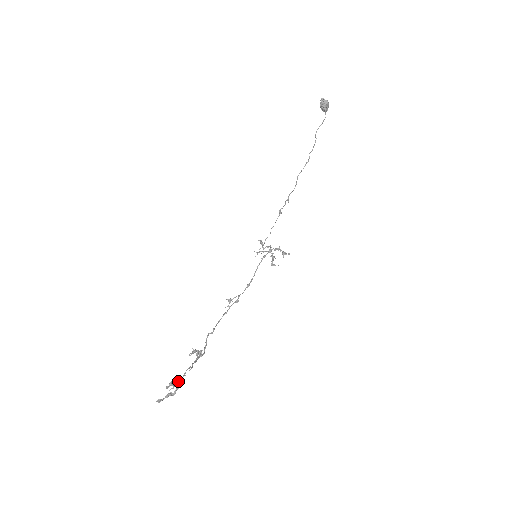
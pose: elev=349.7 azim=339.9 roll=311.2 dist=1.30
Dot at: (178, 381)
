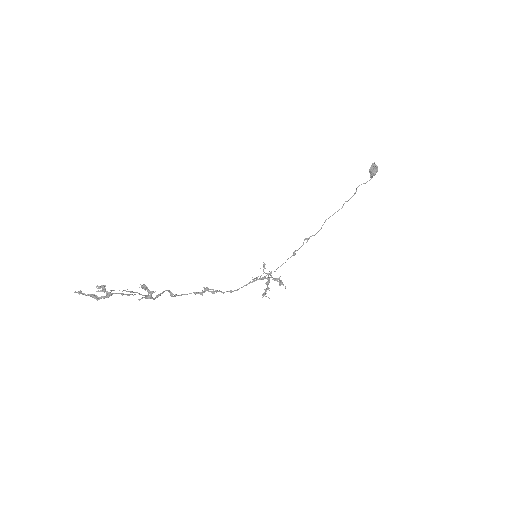
Dot at: occluded
